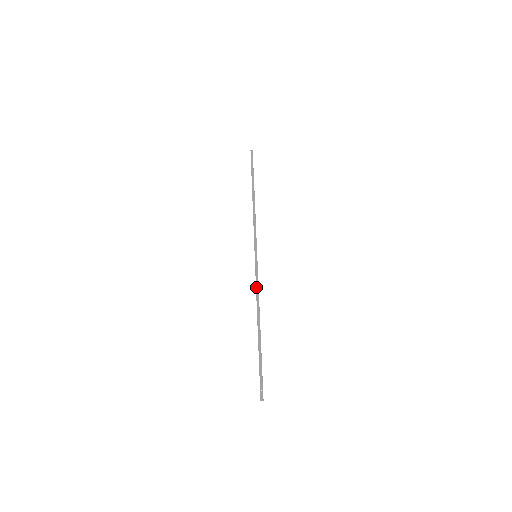
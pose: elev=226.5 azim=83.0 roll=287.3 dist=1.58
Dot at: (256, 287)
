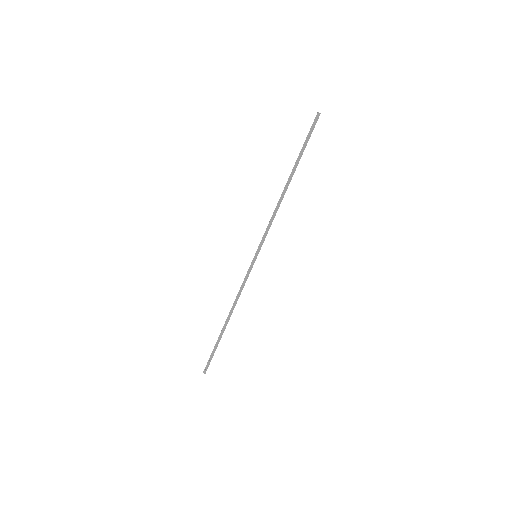
Dot at: (242, 288)
